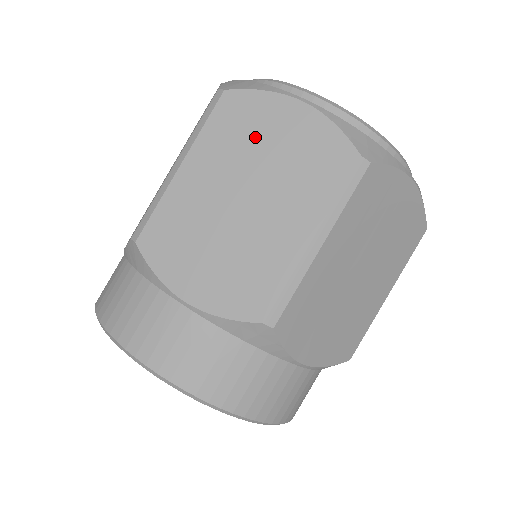
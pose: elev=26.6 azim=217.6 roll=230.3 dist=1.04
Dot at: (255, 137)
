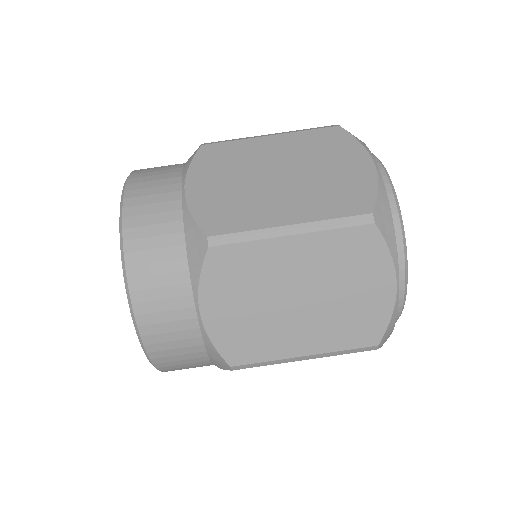
Dot at: (326, 156)
